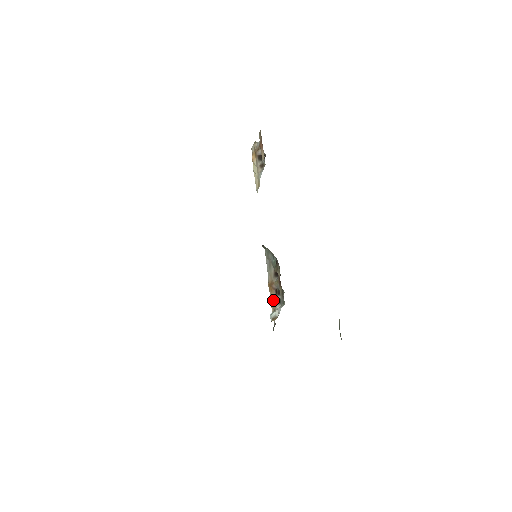
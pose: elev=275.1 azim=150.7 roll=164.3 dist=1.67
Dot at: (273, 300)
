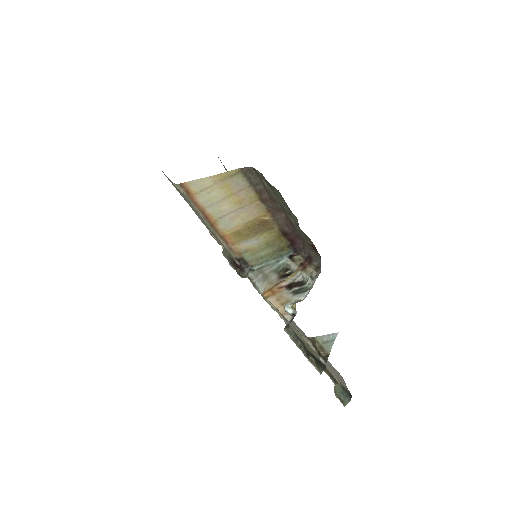
Dot at: (282, 298)
